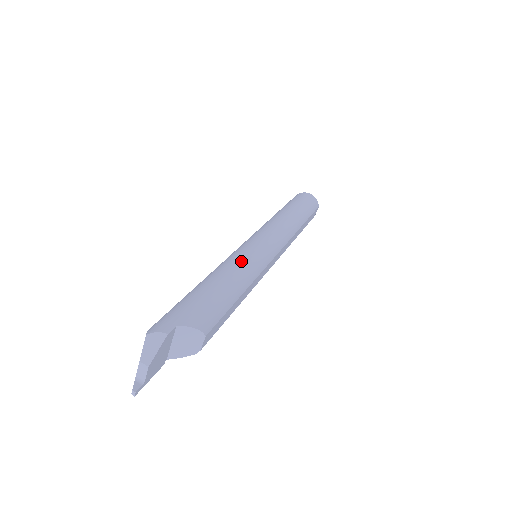
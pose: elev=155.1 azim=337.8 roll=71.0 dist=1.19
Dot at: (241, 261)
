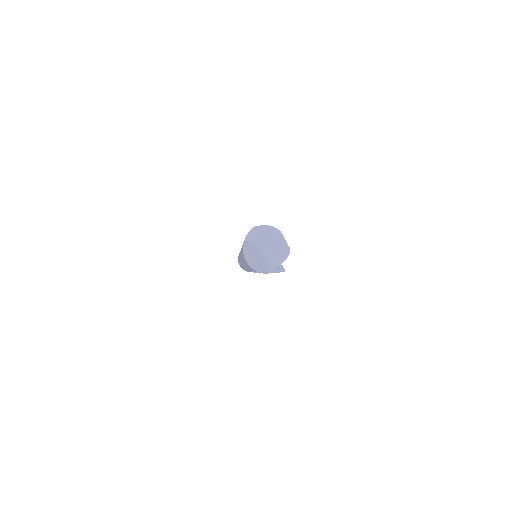
Dot at: occluded
